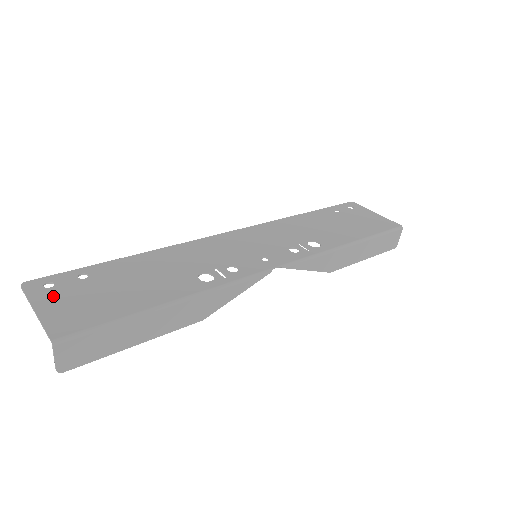
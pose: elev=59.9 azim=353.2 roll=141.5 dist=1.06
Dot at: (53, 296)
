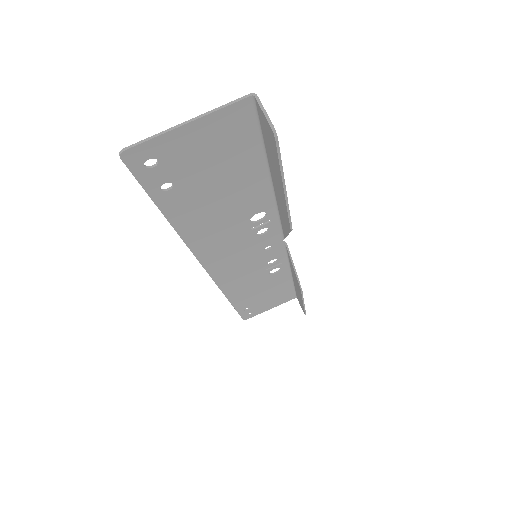
Dot at: (176, 147)
